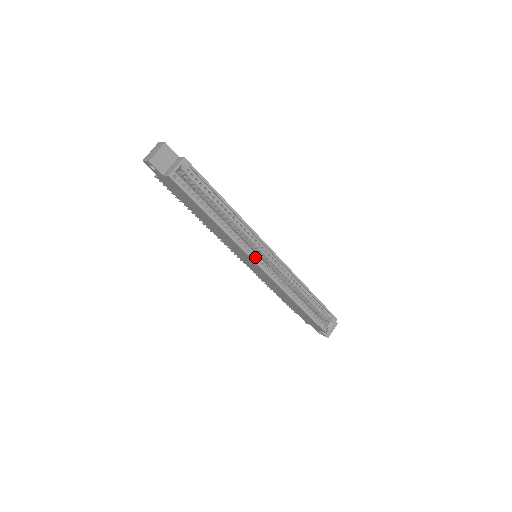
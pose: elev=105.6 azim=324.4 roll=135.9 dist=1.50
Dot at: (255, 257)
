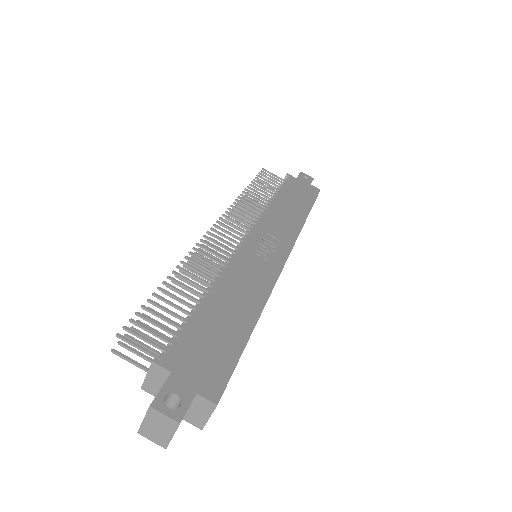
Dot at: occluded
